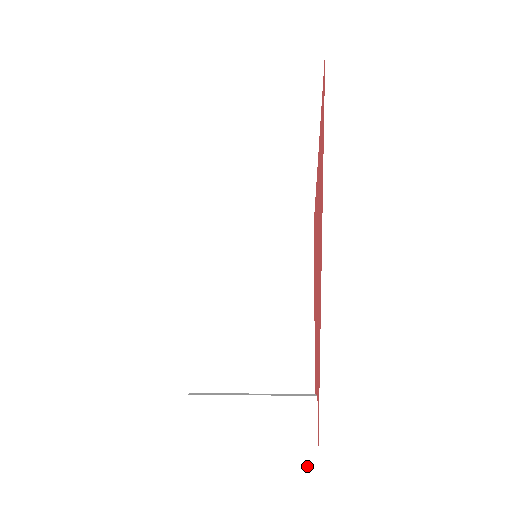
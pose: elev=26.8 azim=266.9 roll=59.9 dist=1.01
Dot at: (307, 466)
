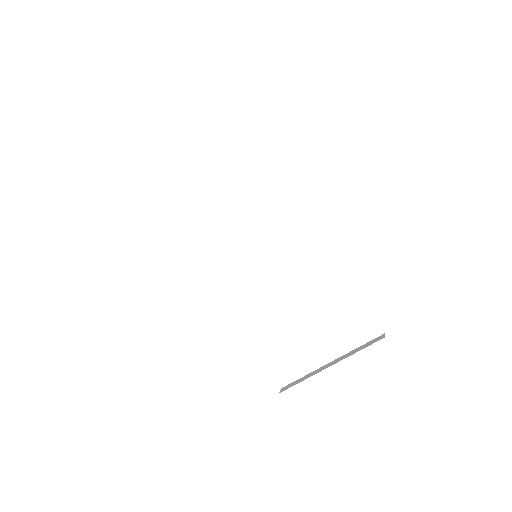
Dot at: (411, 398)
